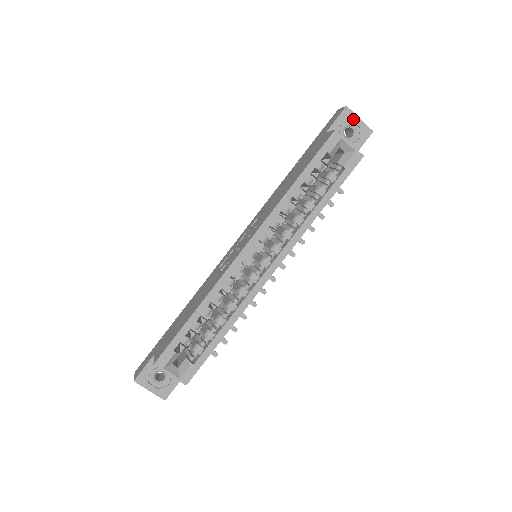
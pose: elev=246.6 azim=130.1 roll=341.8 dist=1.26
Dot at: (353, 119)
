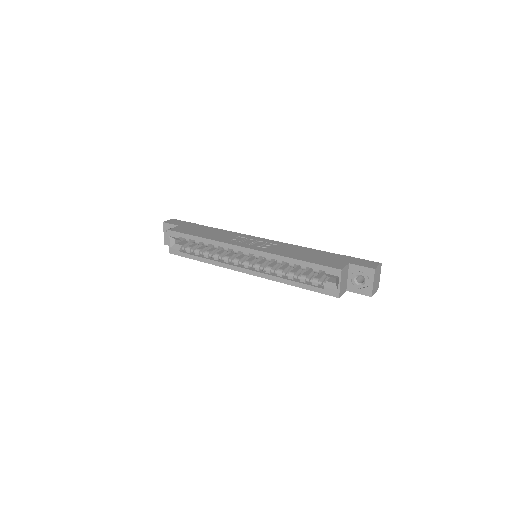
Dot at: (370, 278)
